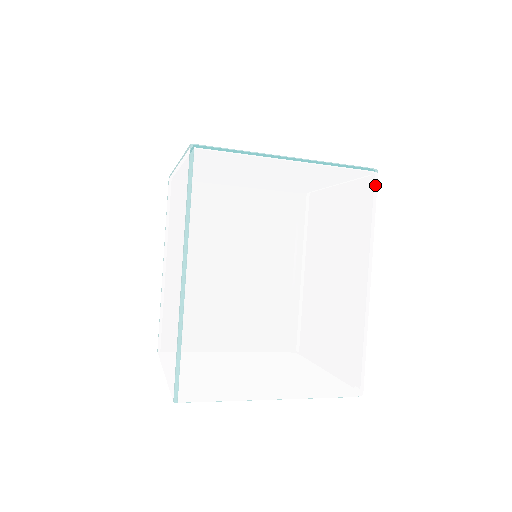
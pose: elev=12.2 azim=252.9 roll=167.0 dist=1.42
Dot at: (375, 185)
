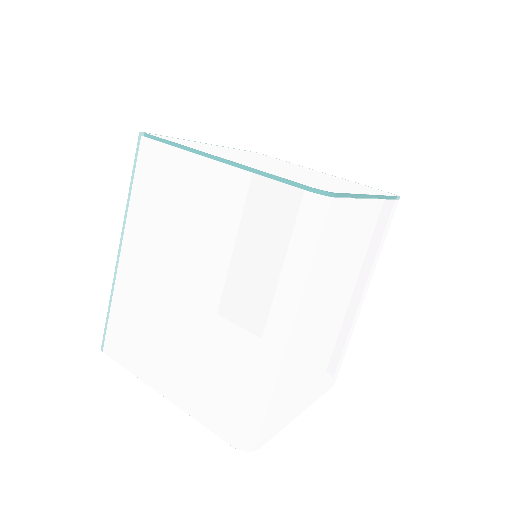
Dot at: (313, 211)
